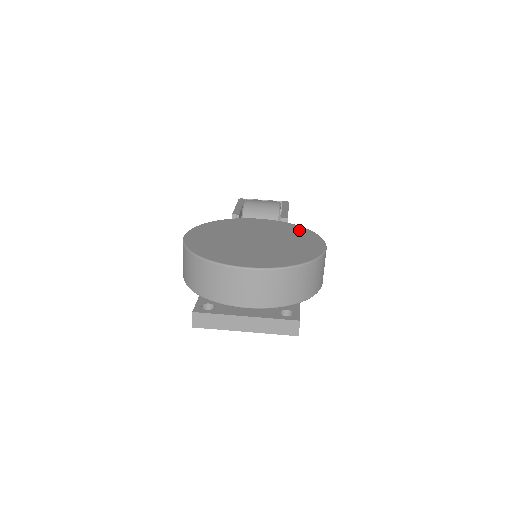
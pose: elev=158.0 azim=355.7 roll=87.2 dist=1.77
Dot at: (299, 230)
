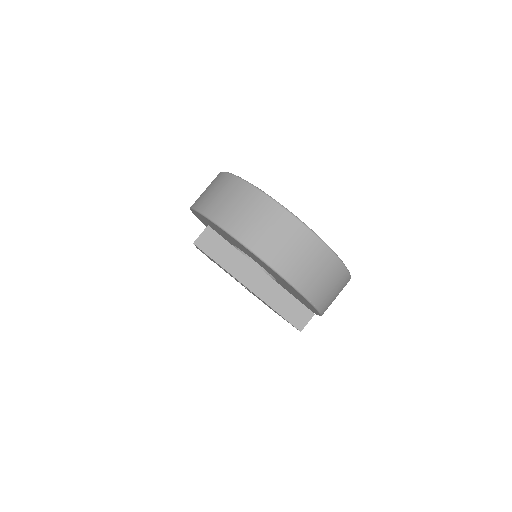
Dot at: occluded
